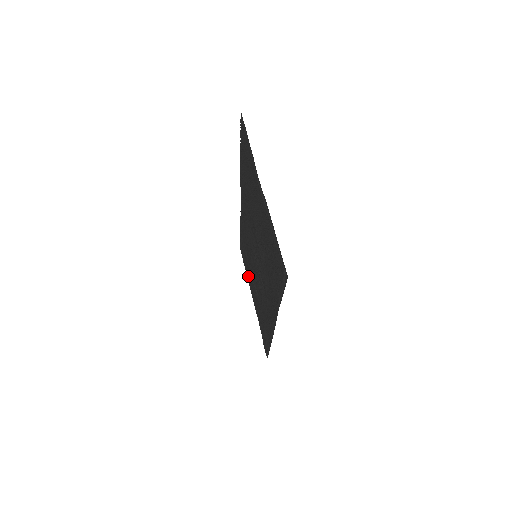
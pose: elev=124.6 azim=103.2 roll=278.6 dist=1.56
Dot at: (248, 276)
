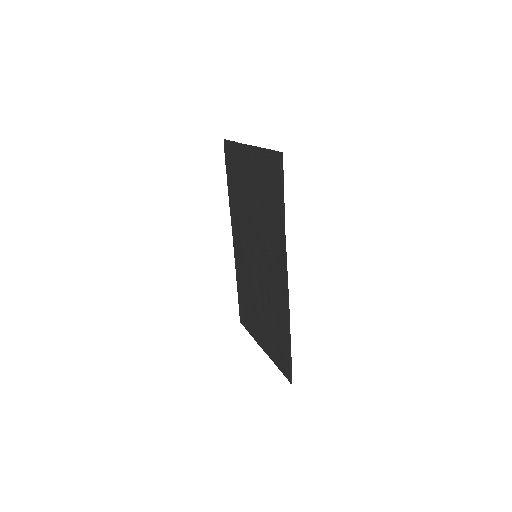
Dot at: (253, 330)
